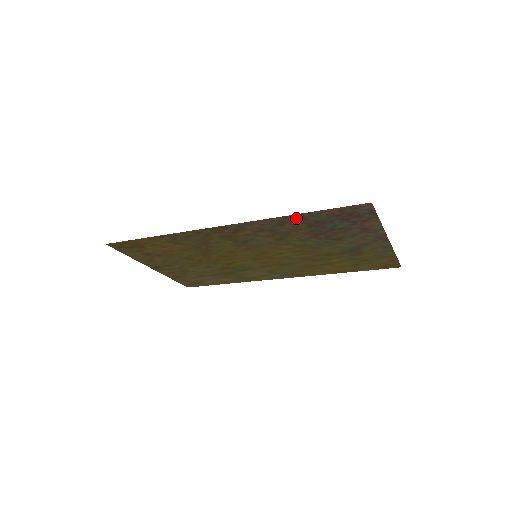
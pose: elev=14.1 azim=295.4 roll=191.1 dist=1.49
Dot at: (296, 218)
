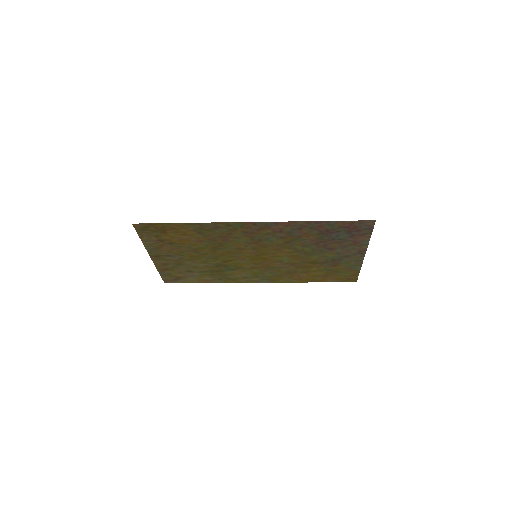
Dot at: (315, 224)
